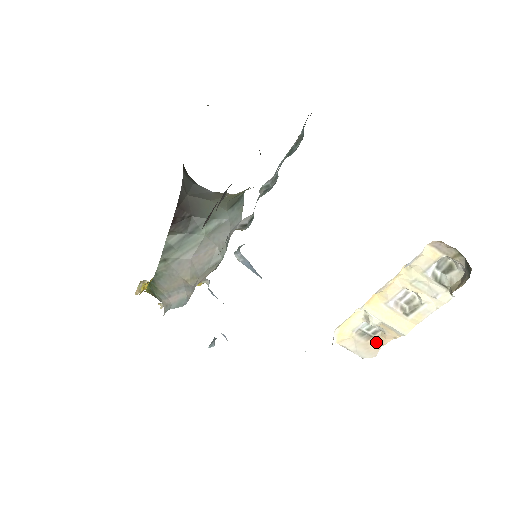
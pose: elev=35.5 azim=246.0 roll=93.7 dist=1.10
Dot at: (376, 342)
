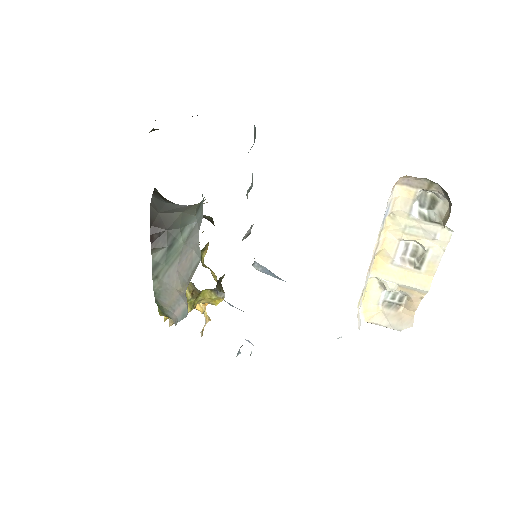
Dot at: (407, 310)
